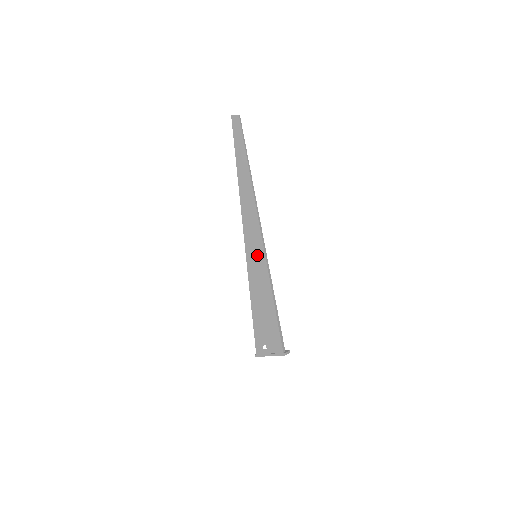
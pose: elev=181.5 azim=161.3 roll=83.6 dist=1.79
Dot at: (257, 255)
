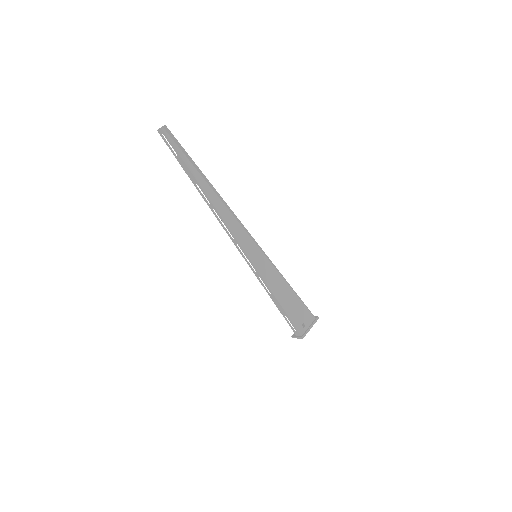
Dot at: (259, 254)
